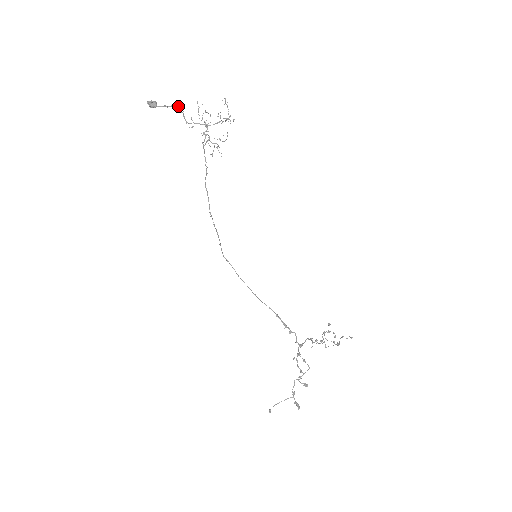
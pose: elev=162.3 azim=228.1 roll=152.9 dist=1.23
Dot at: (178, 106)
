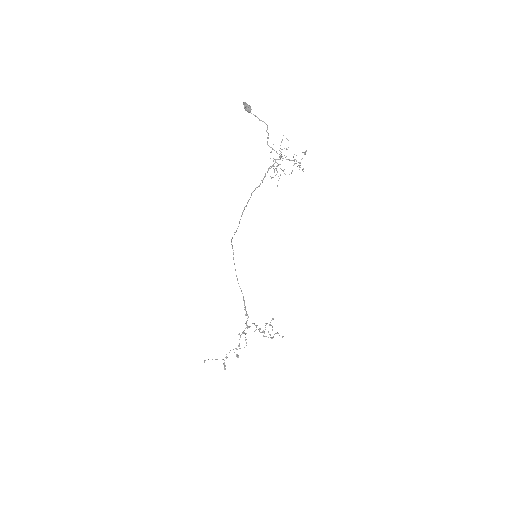
Dot at: (267, 125)
